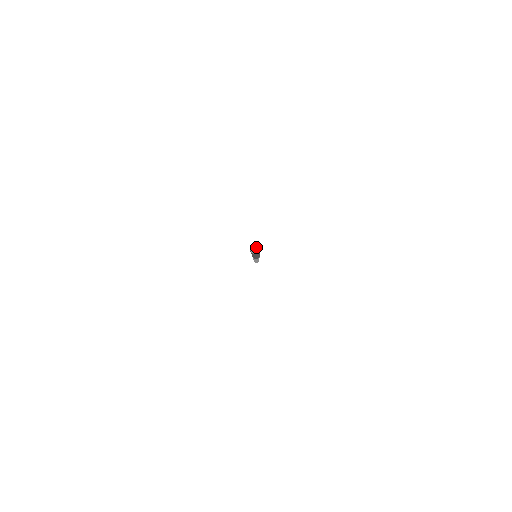
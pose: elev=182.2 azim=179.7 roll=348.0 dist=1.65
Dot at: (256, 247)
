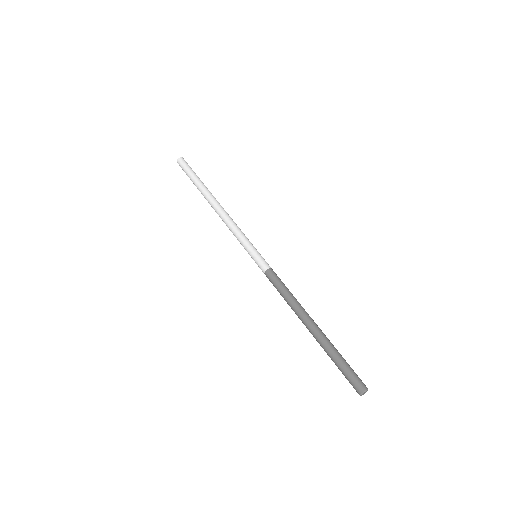
Dot at: occluded
